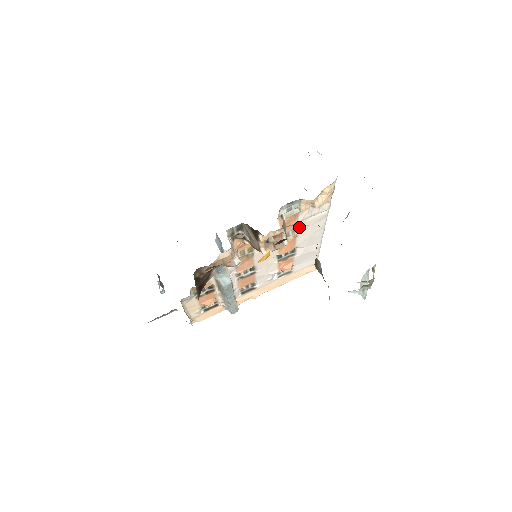
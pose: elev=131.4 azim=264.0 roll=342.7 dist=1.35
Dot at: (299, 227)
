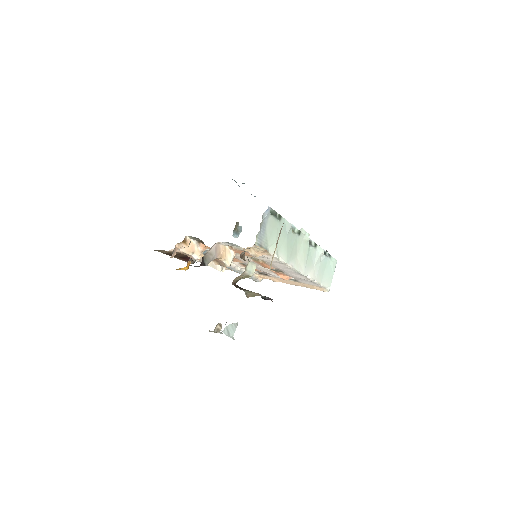
Dot at: occluded
